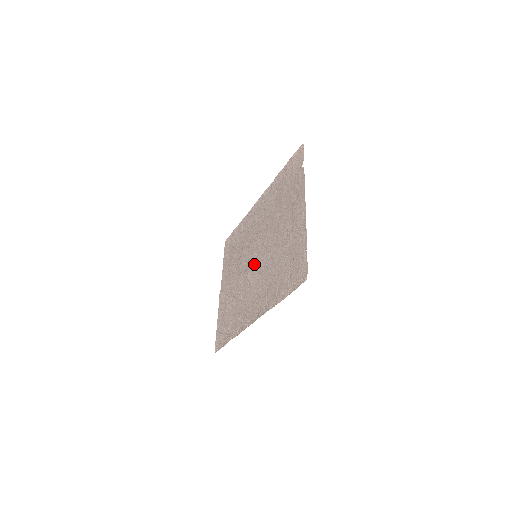
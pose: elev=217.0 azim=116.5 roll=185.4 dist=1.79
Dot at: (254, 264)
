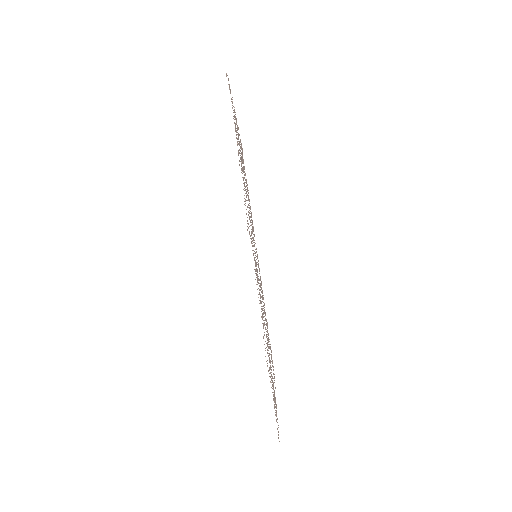
Dot at: occluded
